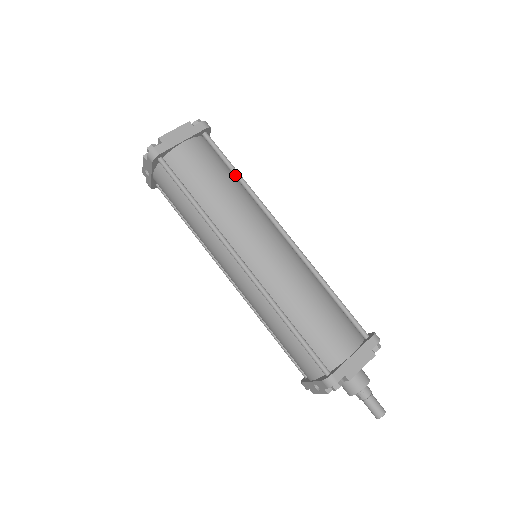
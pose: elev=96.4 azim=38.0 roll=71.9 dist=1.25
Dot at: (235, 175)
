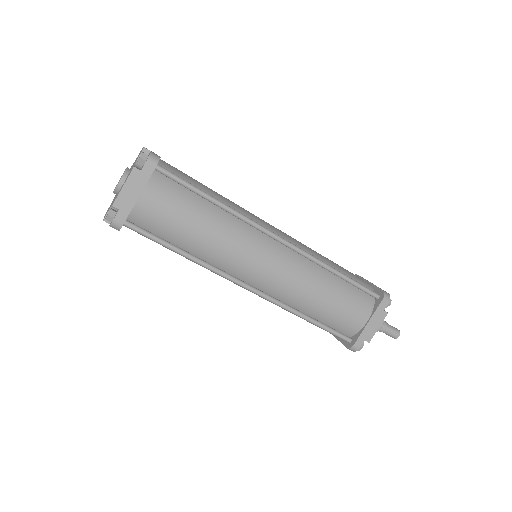
Dot at: (209, 201)
